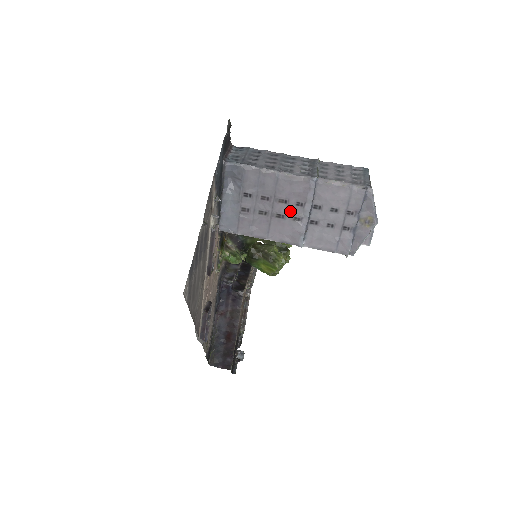
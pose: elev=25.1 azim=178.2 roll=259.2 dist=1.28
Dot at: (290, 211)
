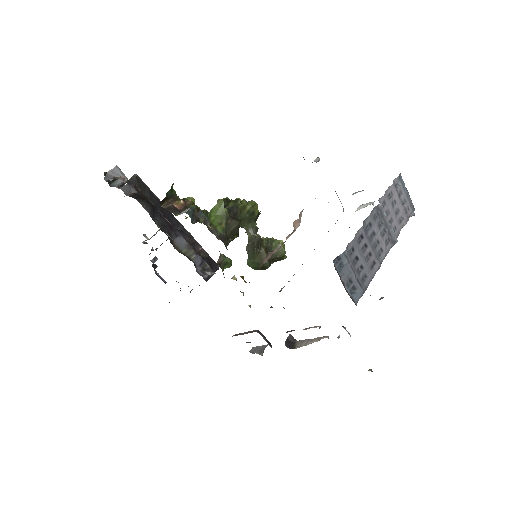
Dot at: occluded
